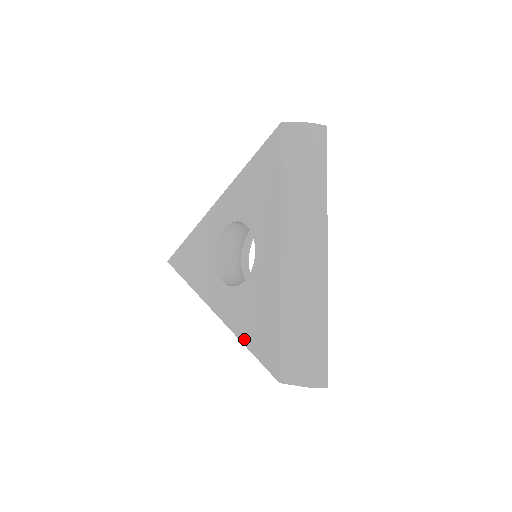
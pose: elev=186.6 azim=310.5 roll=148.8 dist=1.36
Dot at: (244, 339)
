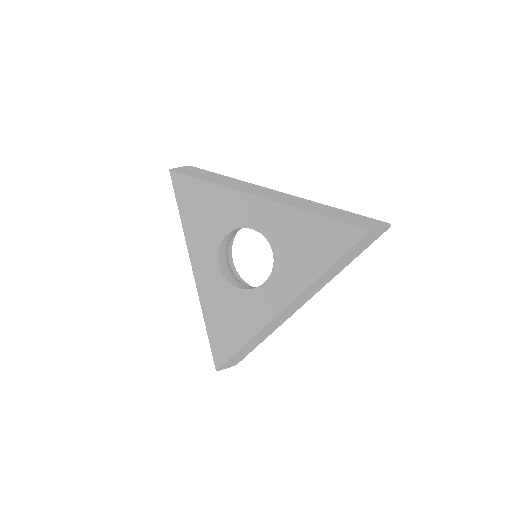
Dot at: (208, 320)
